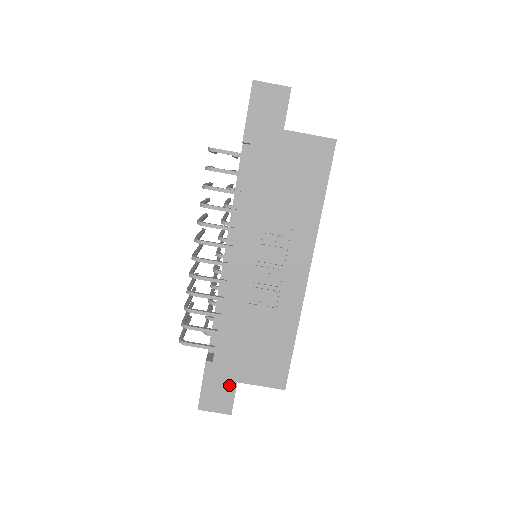
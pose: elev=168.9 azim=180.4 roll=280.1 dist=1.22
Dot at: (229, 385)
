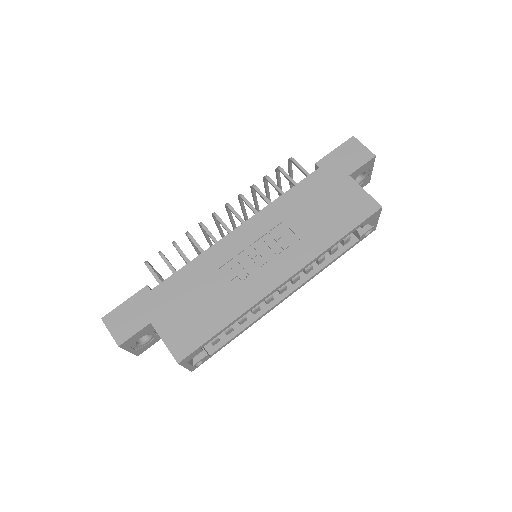
Dot at: (143, 319)
